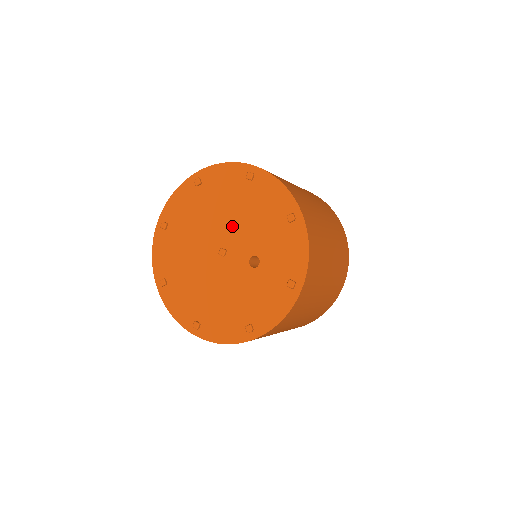
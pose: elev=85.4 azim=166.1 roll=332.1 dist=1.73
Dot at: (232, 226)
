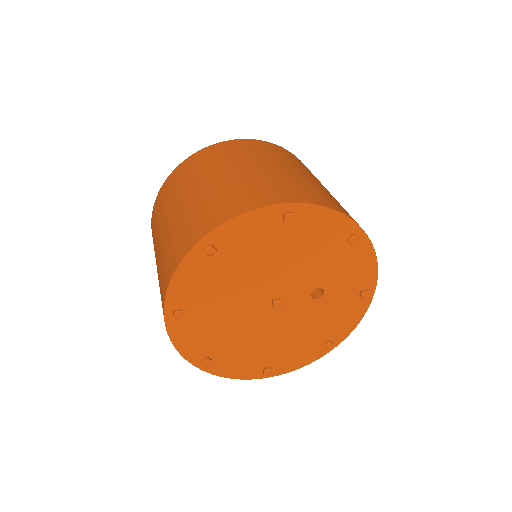
Dot at: (279, 275)
